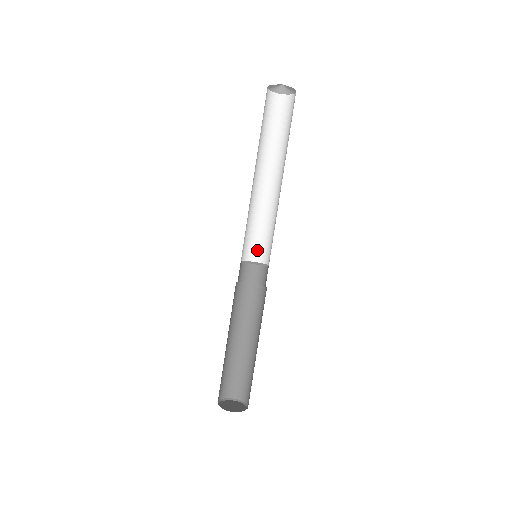
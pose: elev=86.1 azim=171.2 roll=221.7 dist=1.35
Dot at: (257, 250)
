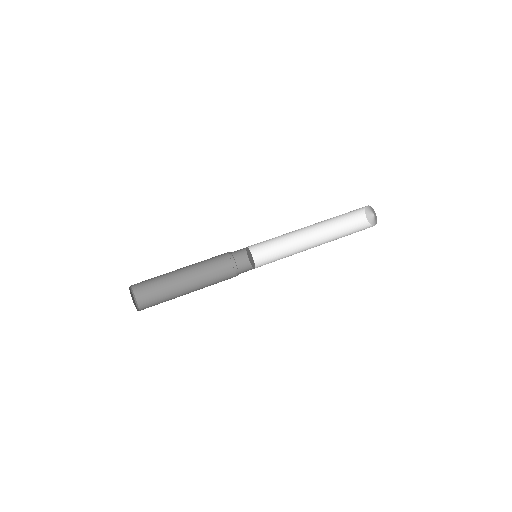
Dot at: (259, 260)
